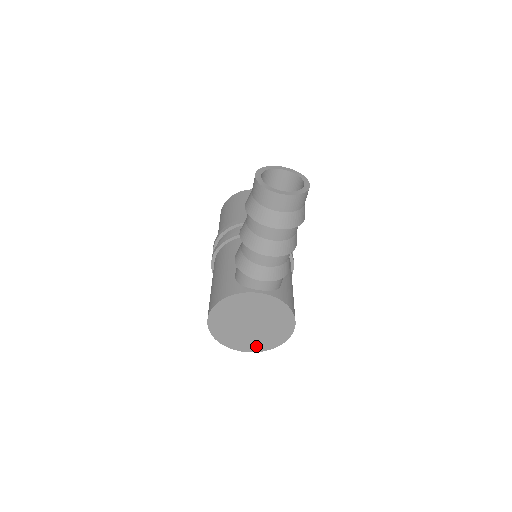
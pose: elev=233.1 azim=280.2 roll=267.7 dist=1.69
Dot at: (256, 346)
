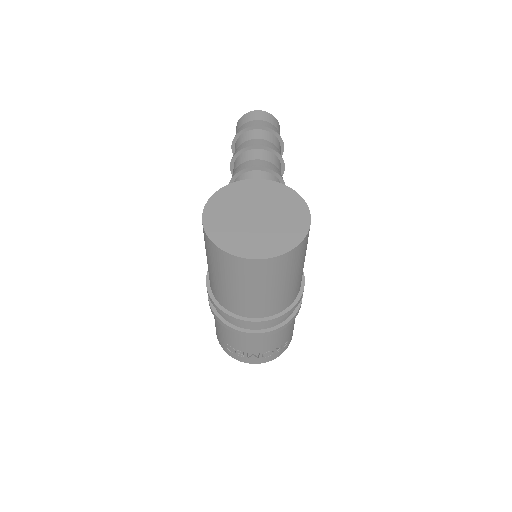
Dot at: (270, 248)
